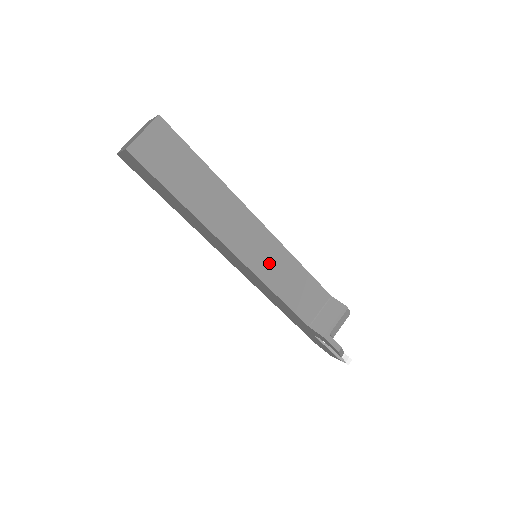
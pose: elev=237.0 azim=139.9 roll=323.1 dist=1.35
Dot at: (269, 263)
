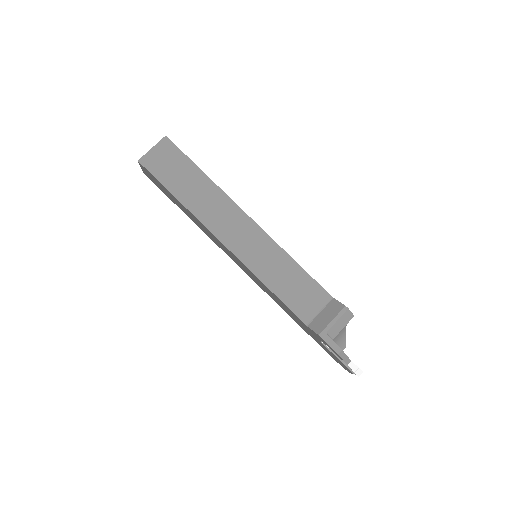
Dot at: (262, 258)
